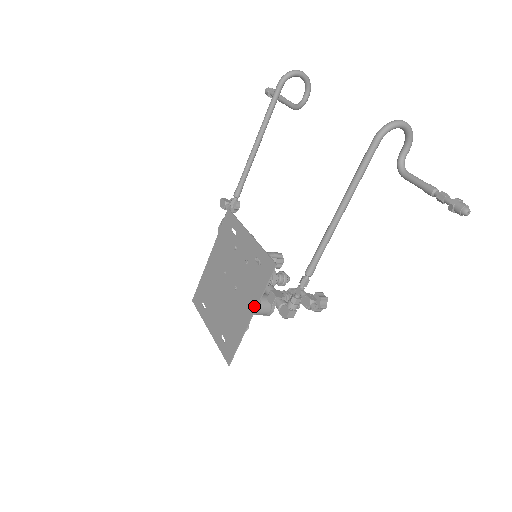
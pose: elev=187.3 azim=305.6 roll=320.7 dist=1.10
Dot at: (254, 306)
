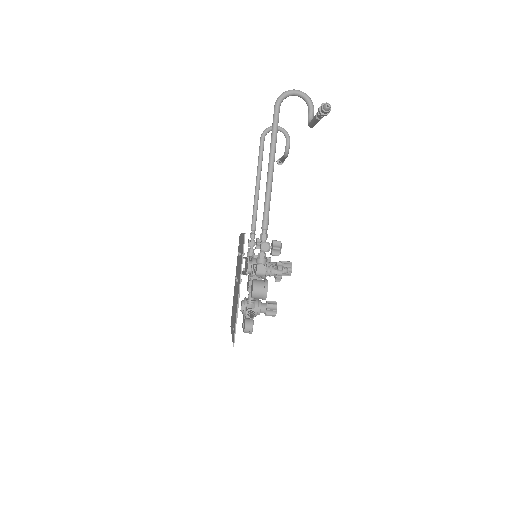
Dot at: (239, 279)
